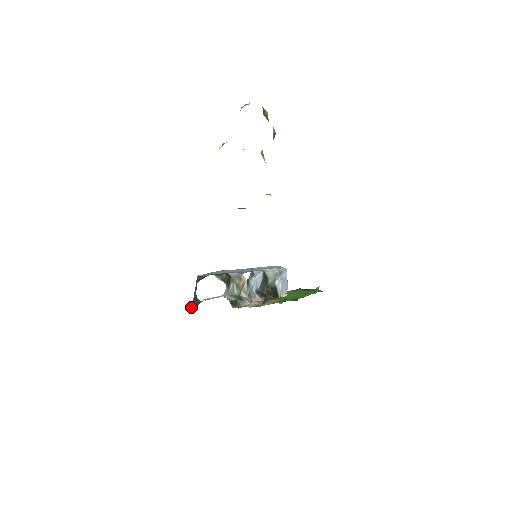
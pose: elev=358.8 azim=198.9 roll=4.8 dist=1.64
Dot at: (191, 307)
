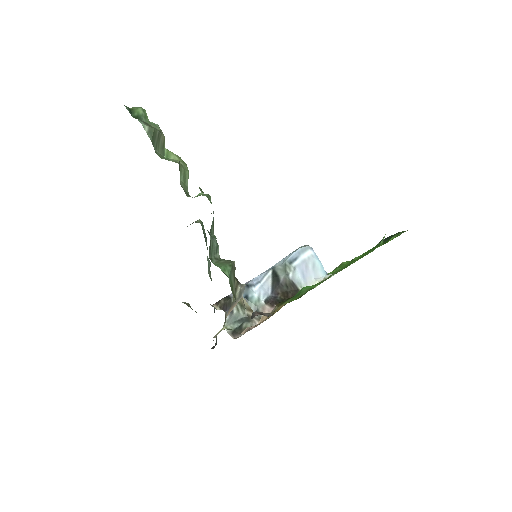
Dot at: (212, 348)
